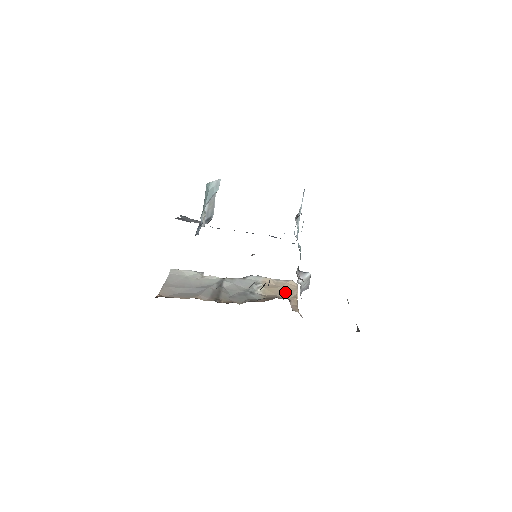
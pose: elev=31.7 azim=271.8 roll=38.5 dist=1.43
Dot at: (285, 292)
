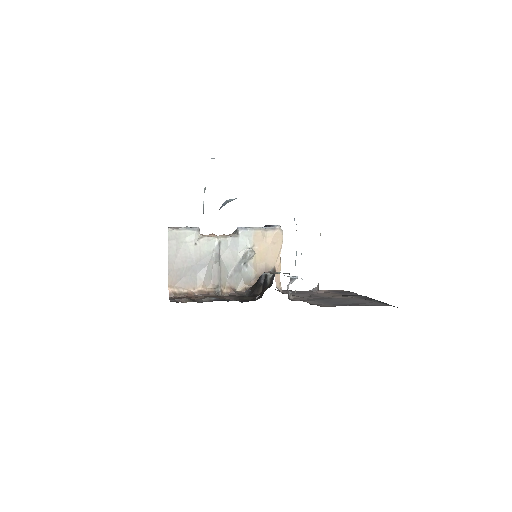
Dot at: (272, 254)
